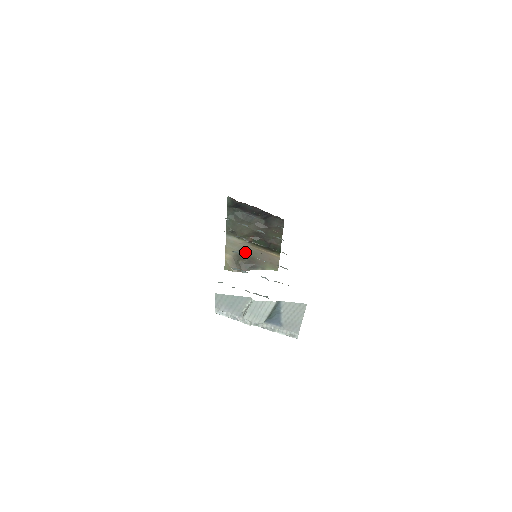
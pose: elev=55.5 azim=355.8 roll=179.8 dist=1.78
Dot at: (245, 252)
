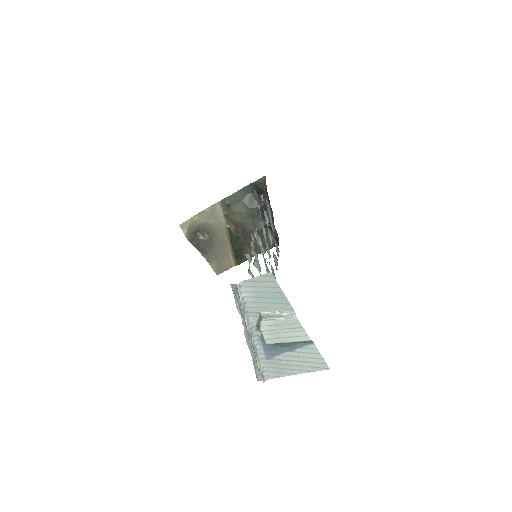
Dot at: (214, 232)
